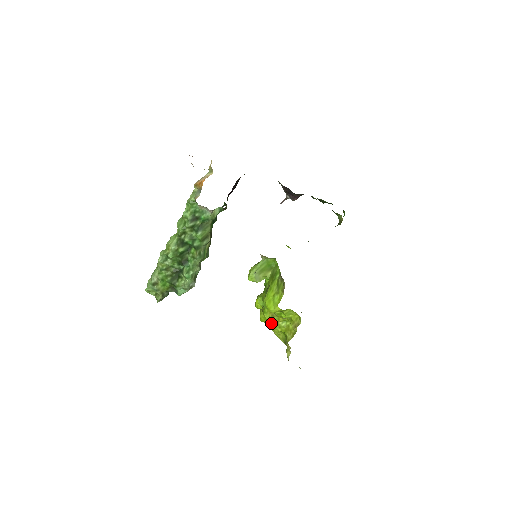
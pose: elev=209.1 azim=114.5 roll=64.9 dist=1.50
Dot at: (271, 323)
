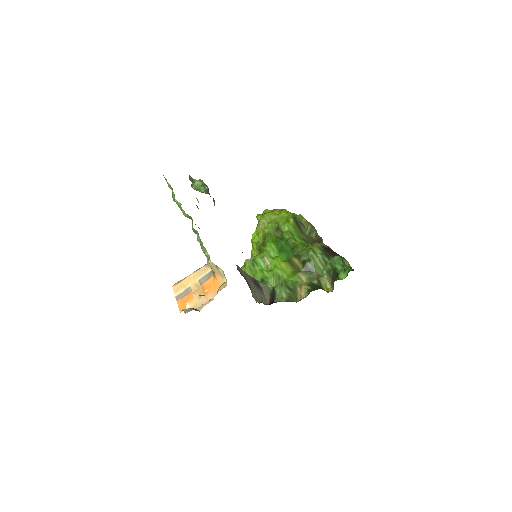
Dot at: occluded
